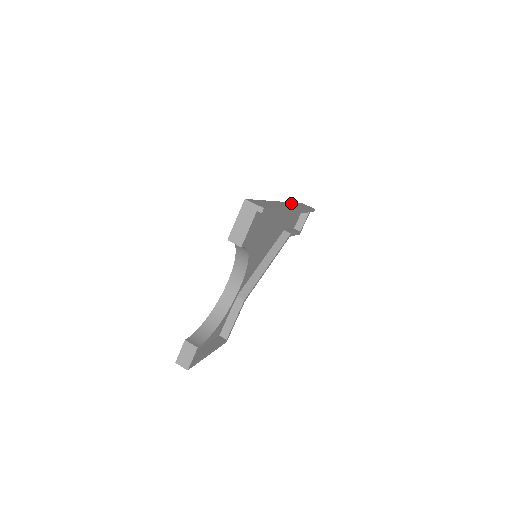
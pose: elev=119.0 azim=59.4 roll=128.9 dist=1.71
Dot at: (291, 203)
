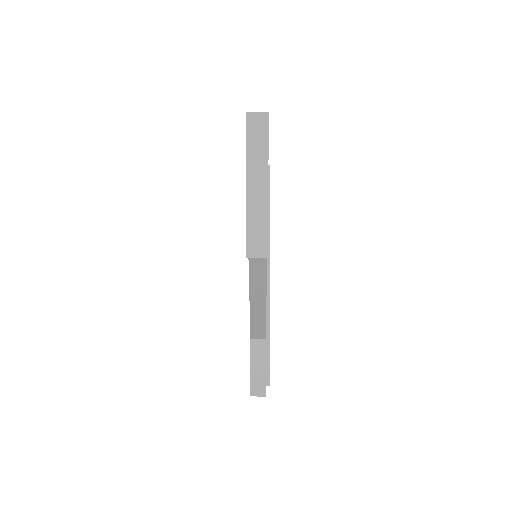
Dot at: occluded
